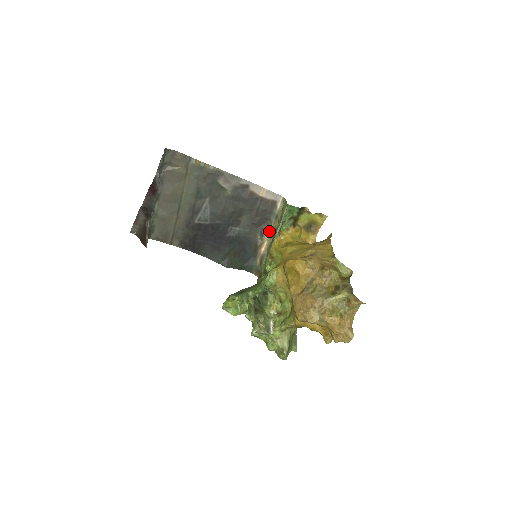
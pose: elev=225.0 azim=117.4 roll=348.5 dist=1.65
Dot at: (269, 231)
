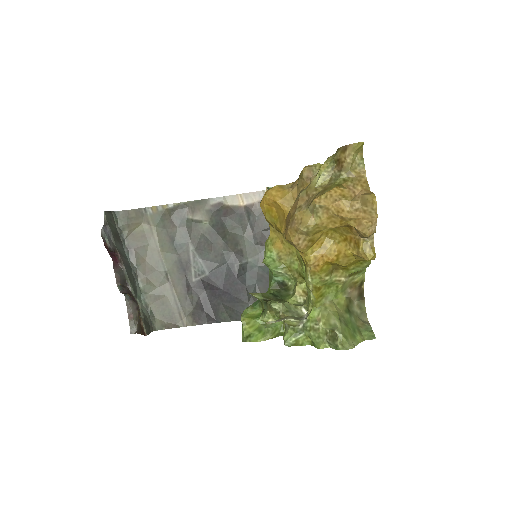
Dot at: occluded
